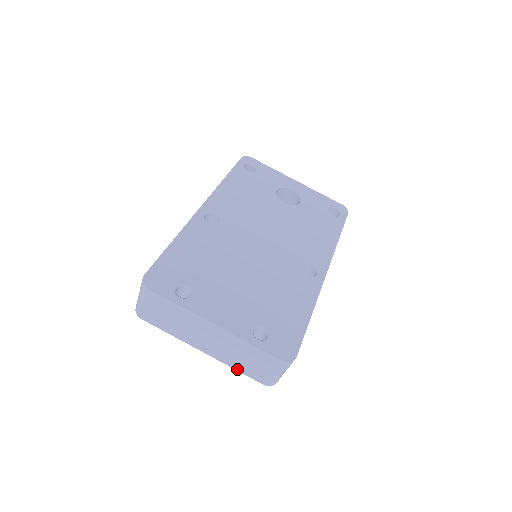
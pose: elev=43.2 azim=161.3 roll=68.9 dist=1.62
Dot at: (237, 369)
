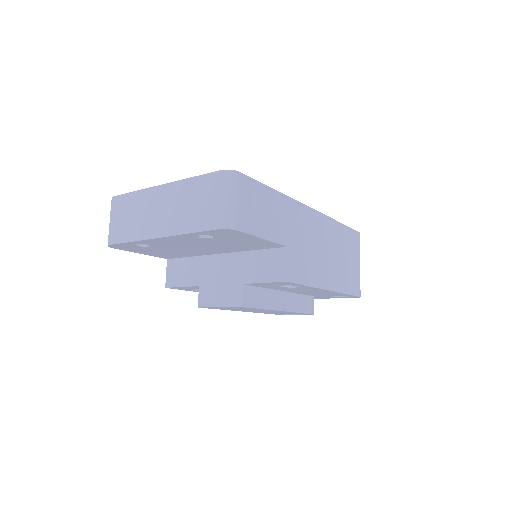
Dot at: (190, 231)
